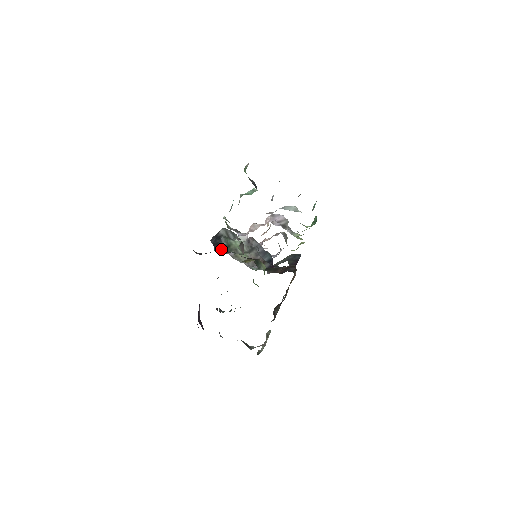
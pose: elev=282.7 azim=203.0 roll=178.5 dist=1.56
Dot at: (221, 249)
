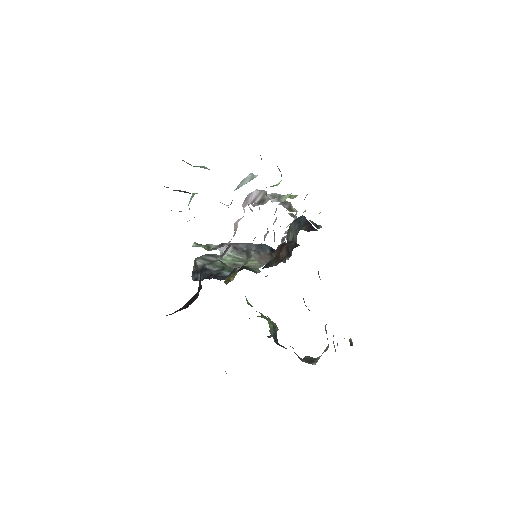
Dot at: (221, 275)
